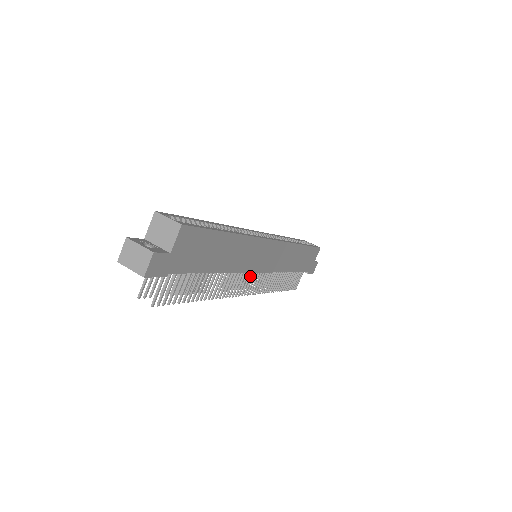
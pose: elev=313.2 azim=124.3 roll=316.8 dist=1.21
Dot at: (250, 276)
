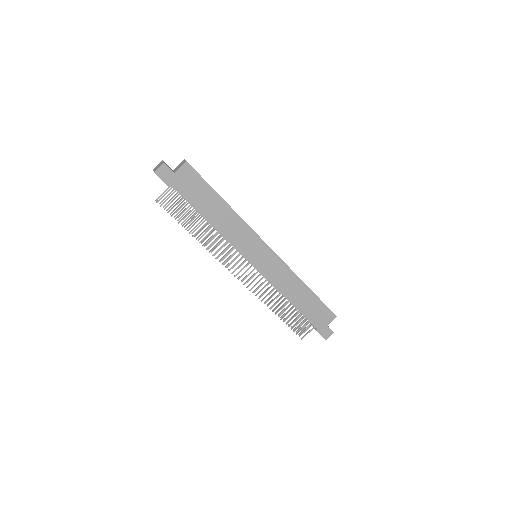
Dot at: (243, 262)
